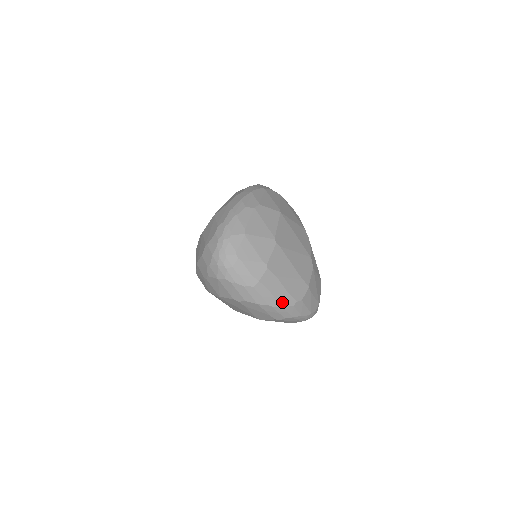
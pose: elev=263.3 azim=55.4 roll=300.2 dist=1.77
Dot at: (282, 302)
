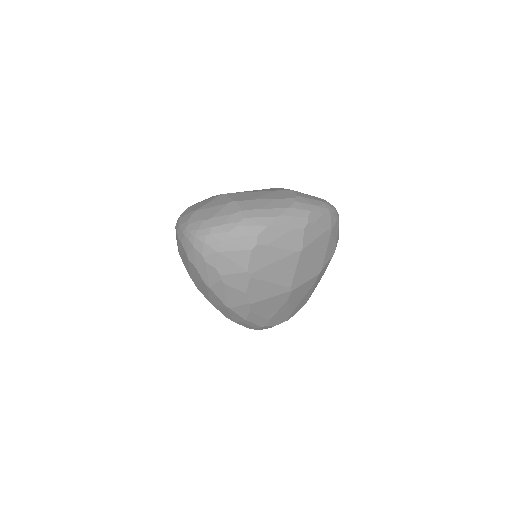
Dot at: (282, 206)
